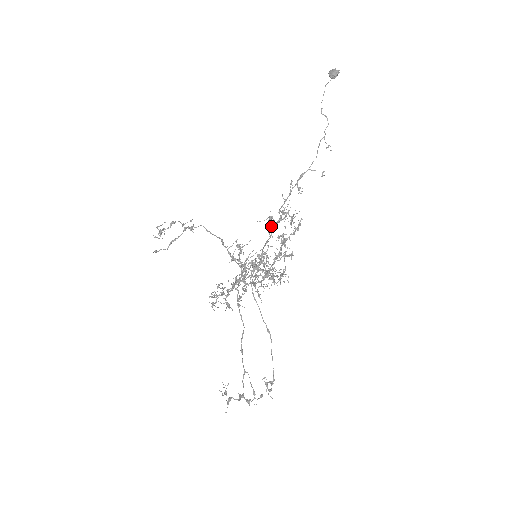
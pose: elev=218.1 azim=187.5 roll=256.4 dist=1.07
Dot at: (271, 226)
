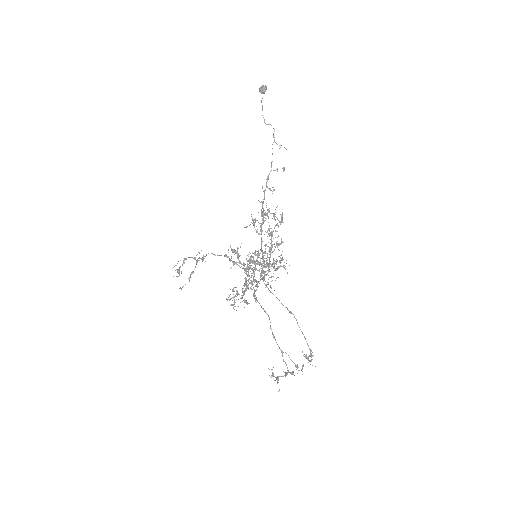
Dot at: (256, 226)
